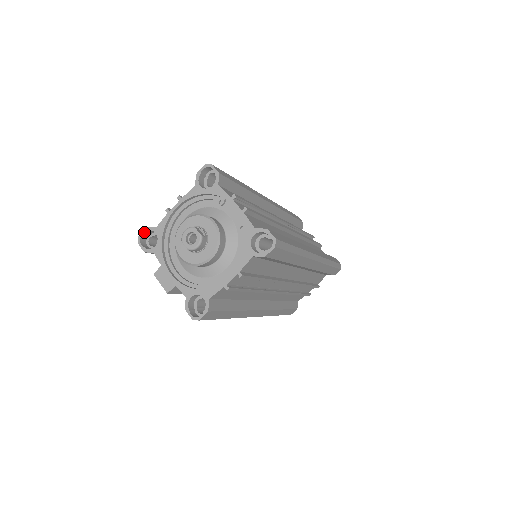
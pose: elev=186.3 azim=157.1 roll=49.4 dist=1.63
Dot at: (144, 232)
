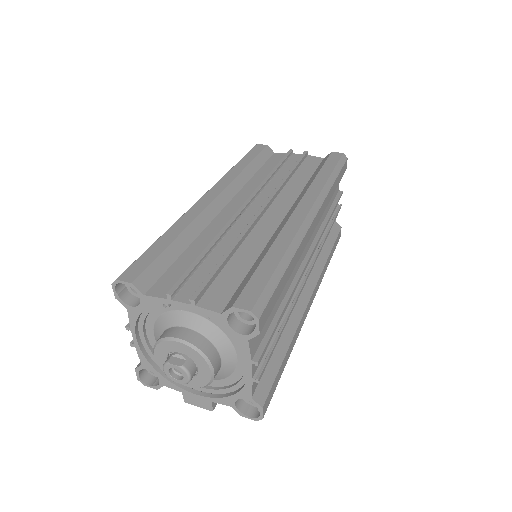
Dot at: (137, 374)
